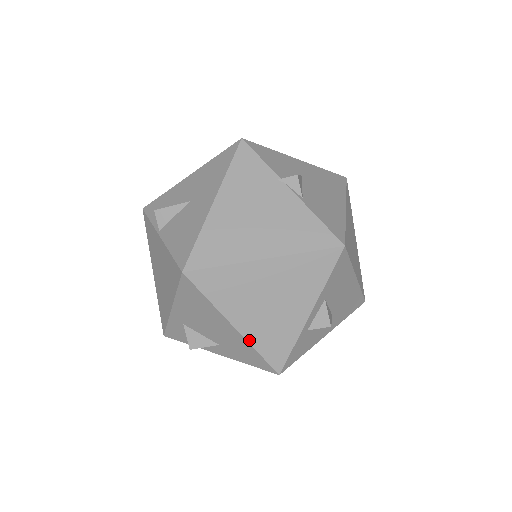
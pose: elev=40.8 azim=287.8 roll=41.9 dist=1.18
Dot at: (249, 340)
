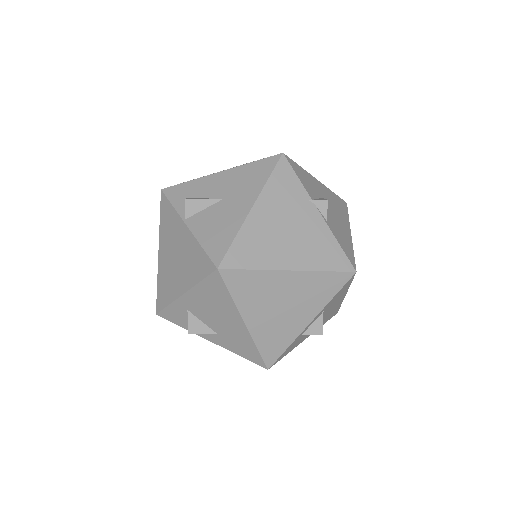
Dot at: (253, 337)
